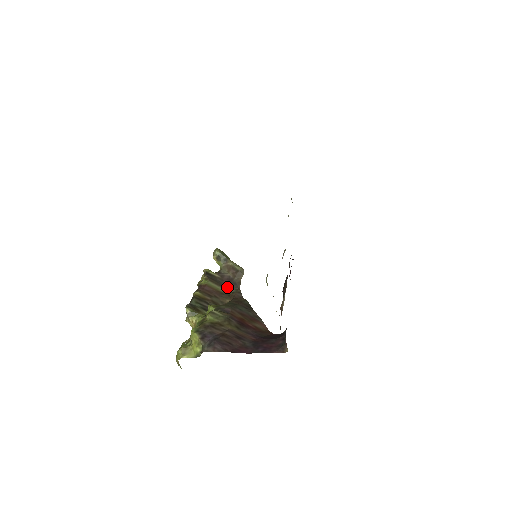
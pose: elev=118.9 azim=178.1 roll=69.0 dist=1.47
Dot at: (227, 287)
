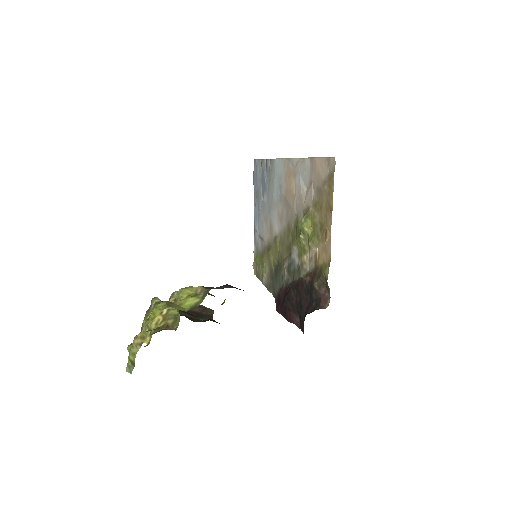
Dot at: (195, 316)
